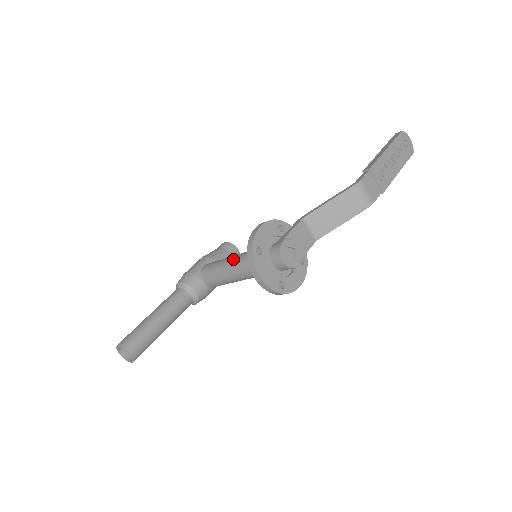
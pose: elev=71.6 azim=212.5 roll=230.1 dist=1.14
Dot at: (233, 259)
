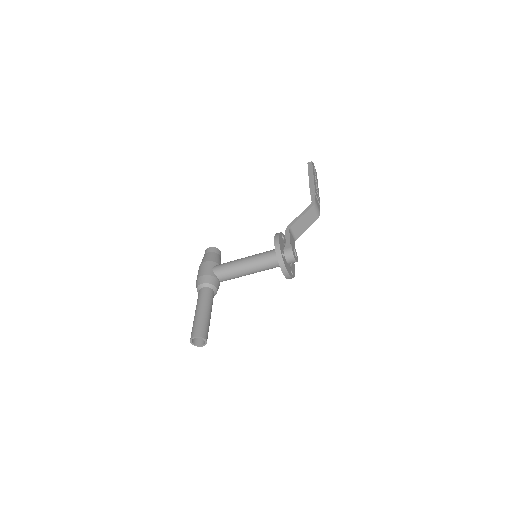
Dot at: (248, 261)
